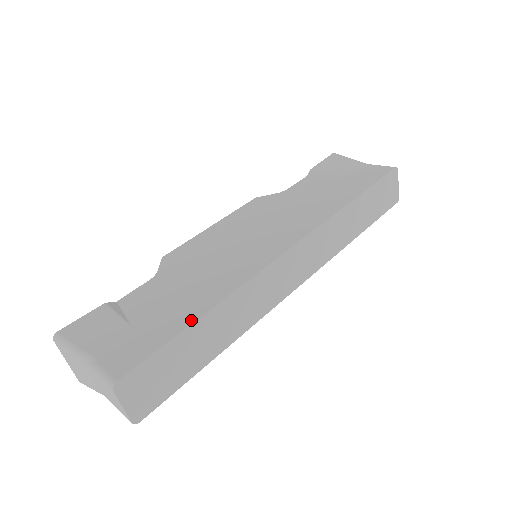
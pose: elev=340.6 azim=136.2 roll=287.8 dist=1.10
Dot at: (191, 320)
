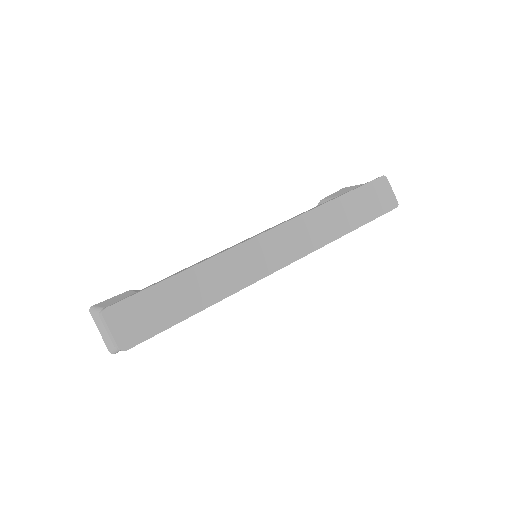
Dot at: (172, 276)
